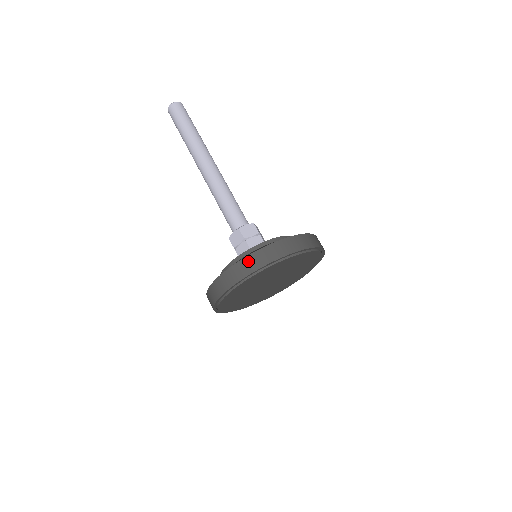
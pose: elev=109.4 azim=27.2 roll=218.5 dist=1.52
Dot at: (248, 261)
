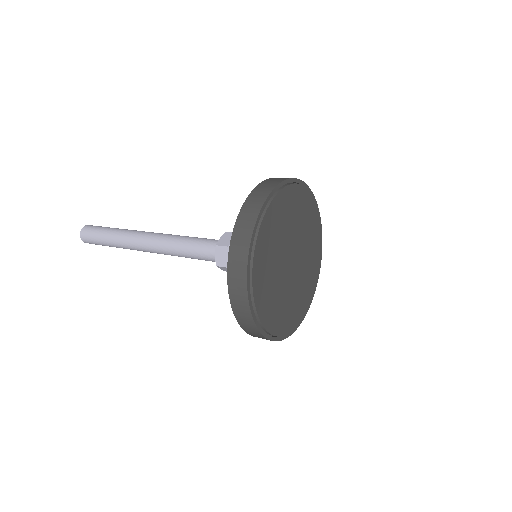
Dot at: (277, 178)
